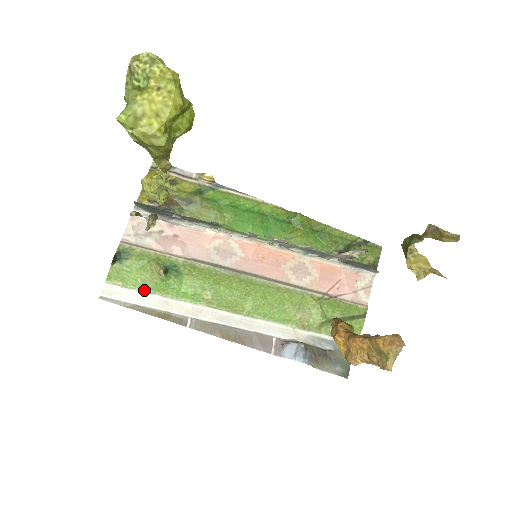
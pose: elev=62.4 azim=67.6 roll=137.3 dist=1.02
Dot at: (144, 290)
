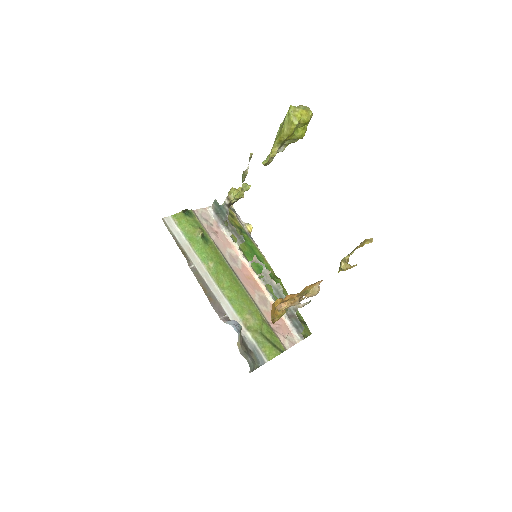
Dot at: (184, 235)
